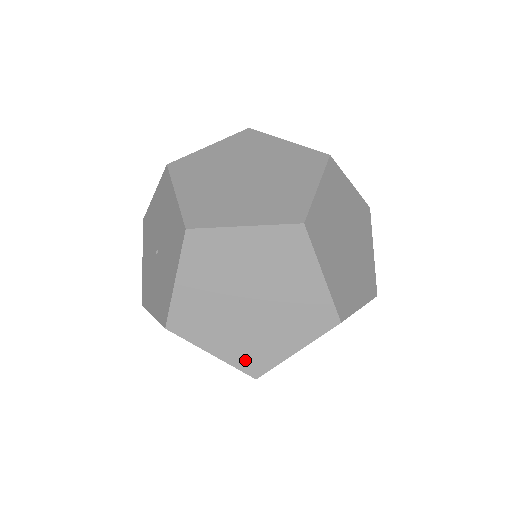
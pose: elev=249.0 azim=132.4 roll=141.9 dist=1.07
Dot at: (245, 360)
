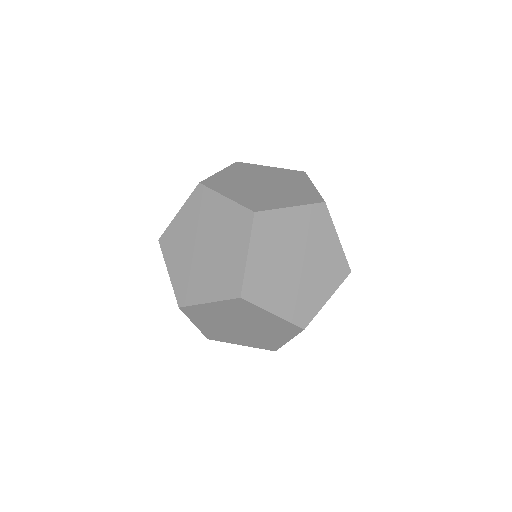
Dot at: (262, 346)
